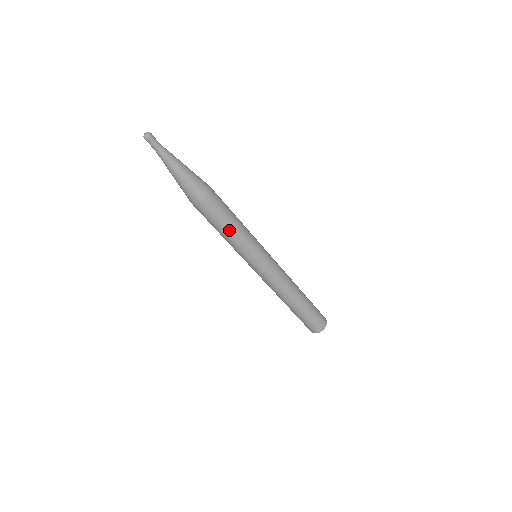
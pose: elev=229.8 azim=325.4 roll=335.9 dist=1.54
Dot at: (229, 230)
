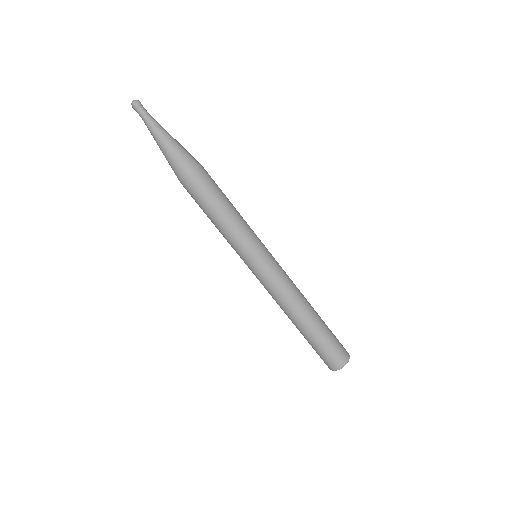
Dot at: (227, 210)
